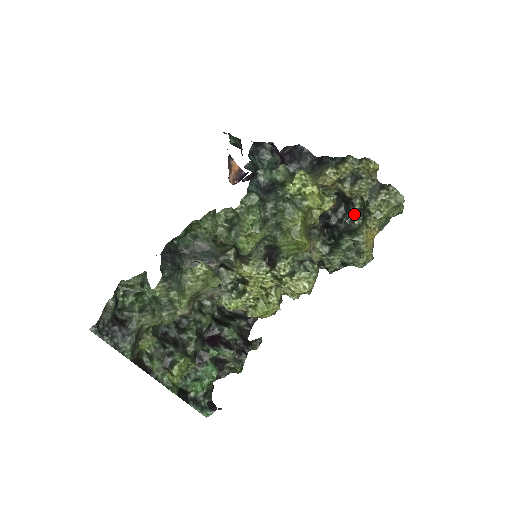
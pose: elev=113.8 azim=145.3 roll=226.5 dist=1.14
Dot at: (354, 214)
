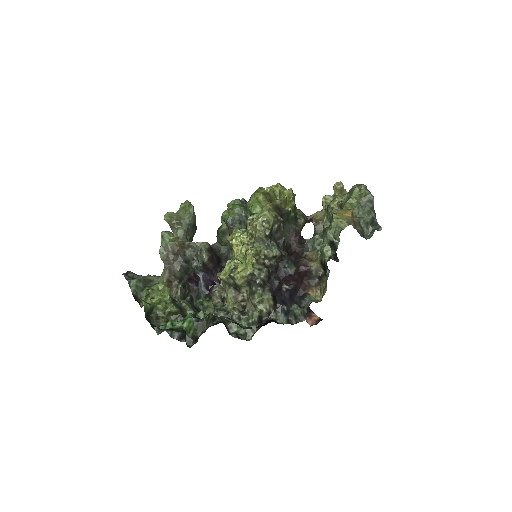
Dot at: occluded
